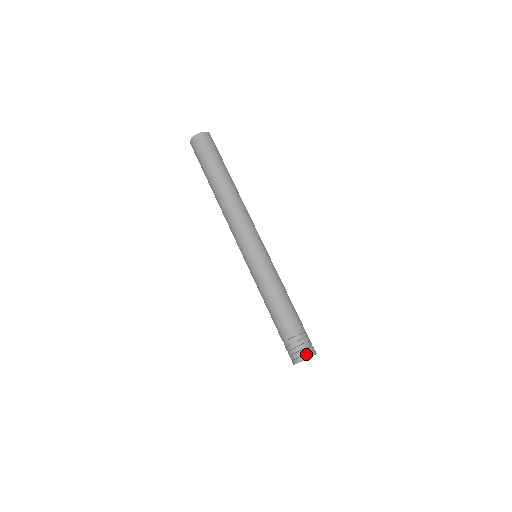
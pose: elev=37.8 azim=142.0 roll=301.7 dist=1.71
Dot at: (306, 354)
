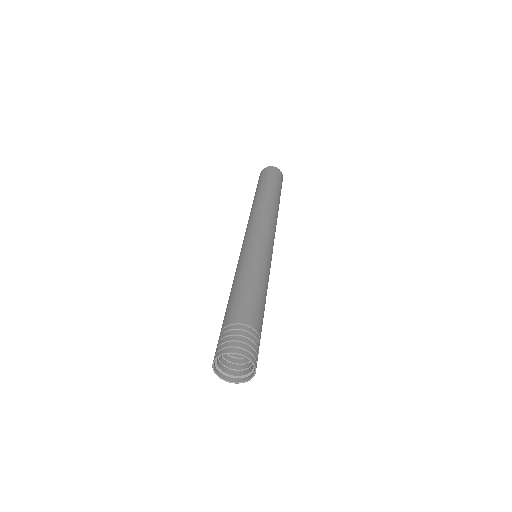
Dot at: (240, 349)
